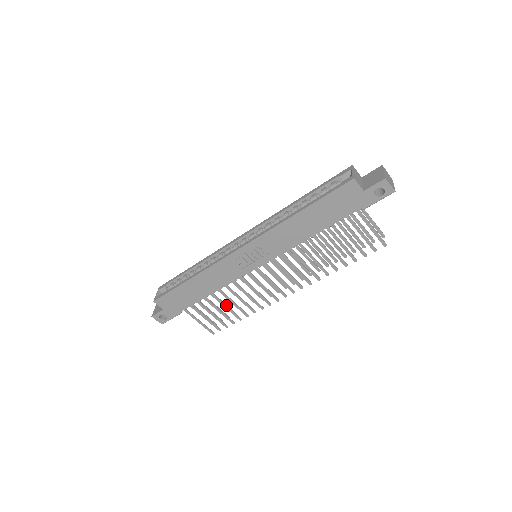
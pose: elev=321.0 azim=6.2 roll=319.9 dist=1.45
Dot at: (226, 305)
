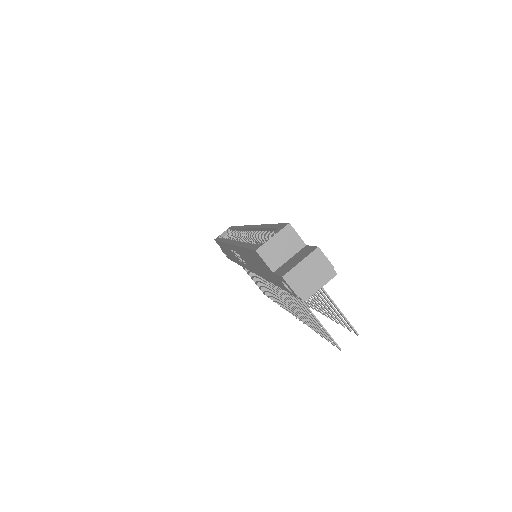
Dot at: occluded
